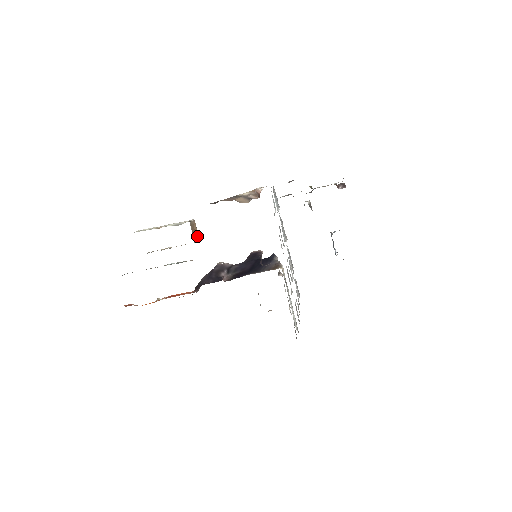
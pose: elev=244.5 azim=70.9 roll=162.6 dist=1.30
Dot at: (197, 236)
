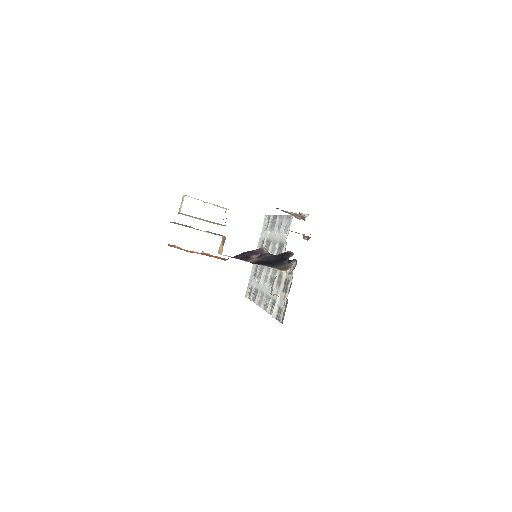
Dot at: (225, 222)
